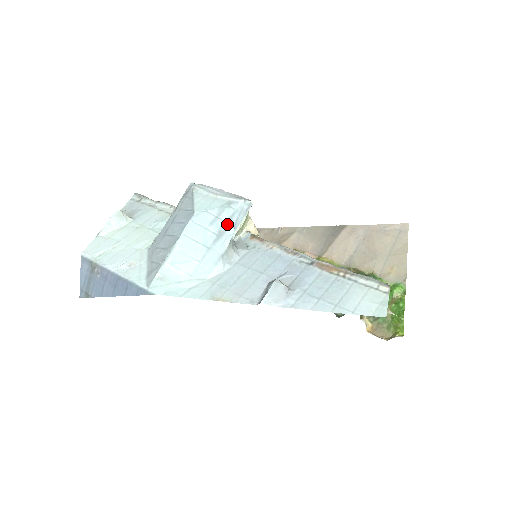
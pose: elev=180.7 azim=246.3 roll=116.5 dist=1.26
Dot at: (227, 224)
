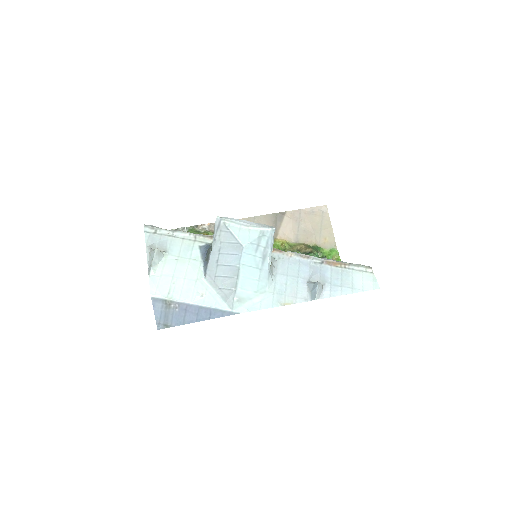
Dot at: (266, 249)
